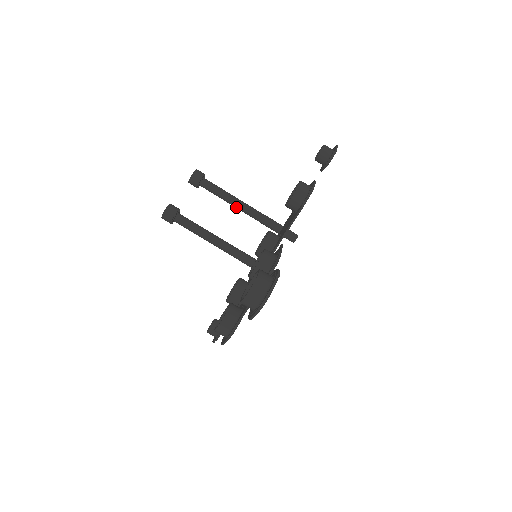
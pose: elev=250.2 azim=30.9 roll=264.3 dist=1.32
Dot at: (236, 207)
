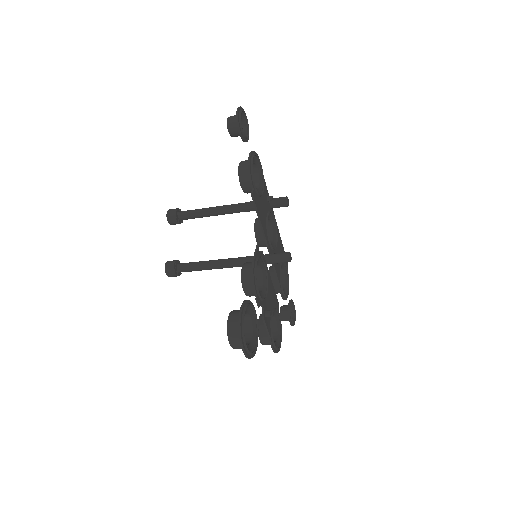
Dot at: occluded
